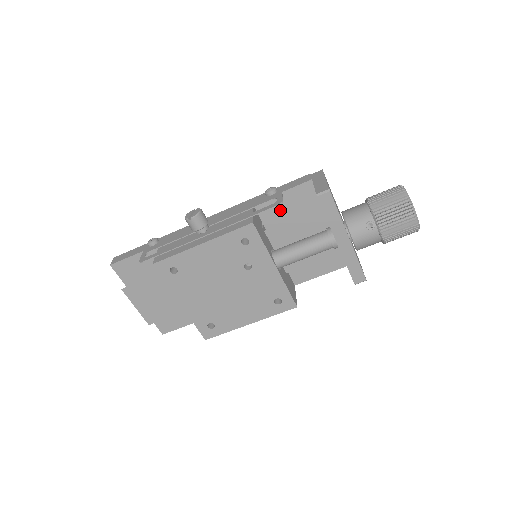
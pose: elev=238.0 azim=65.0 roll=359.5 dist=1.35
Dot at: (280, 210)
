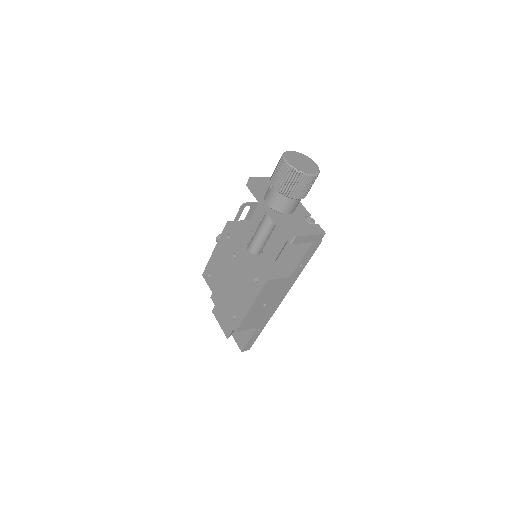
Dot at: occluded
